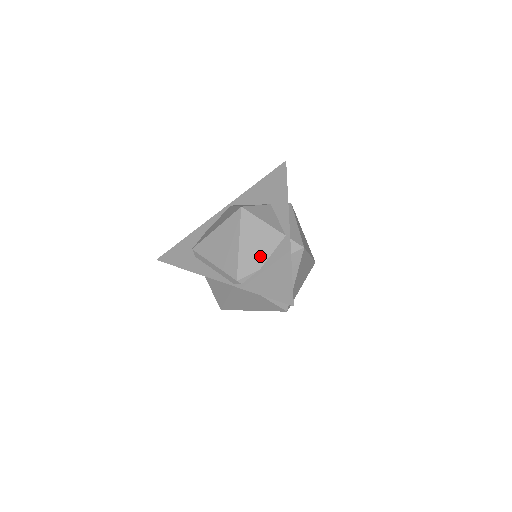
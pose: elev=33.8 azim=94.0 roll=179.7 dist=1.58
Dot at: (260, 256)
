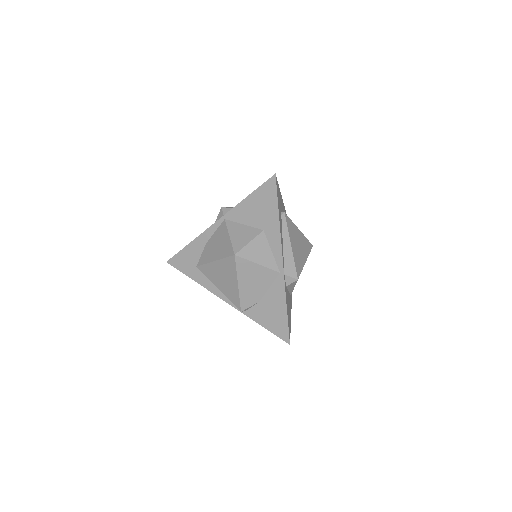
Dot at: (258, 292)
